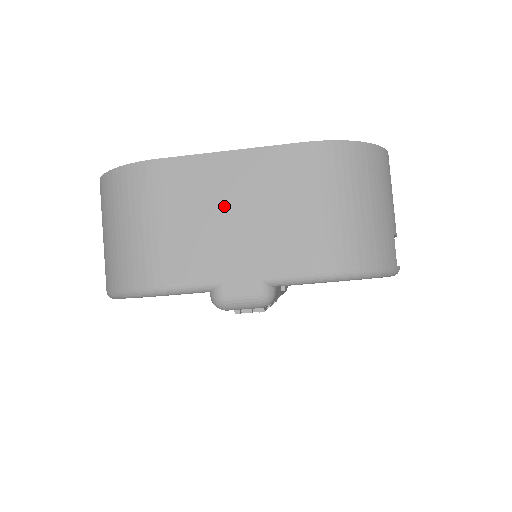
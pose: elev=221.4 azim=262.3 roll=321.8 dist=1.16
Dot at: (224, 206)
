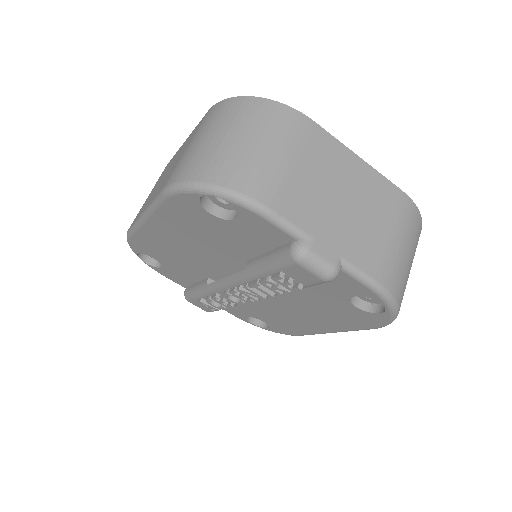
Dot at: (341, 188)
